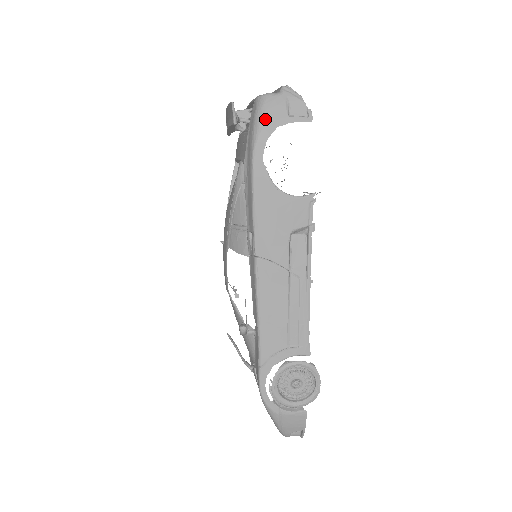
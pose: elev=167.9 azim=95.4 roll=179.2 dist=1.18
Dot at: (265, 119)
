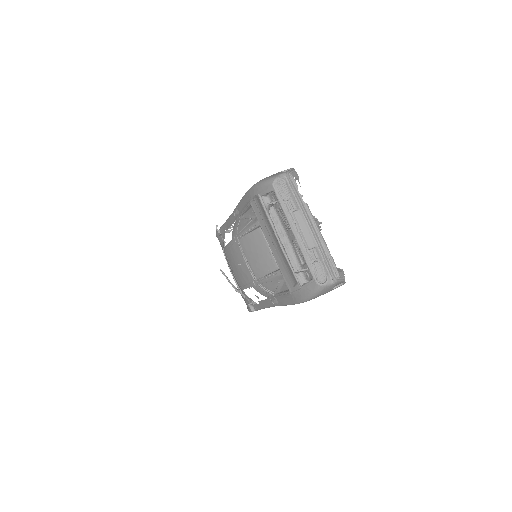
Dot at: (318, 295)
